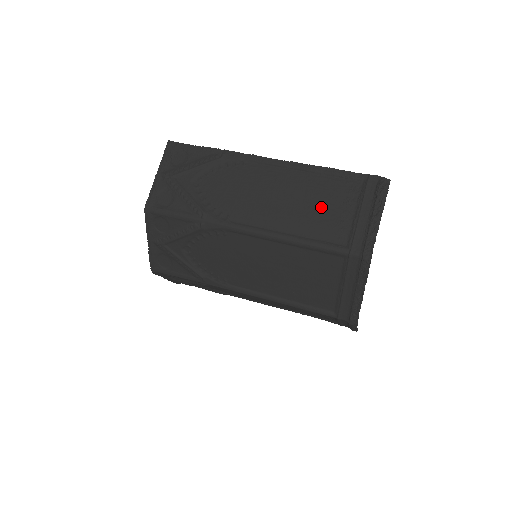
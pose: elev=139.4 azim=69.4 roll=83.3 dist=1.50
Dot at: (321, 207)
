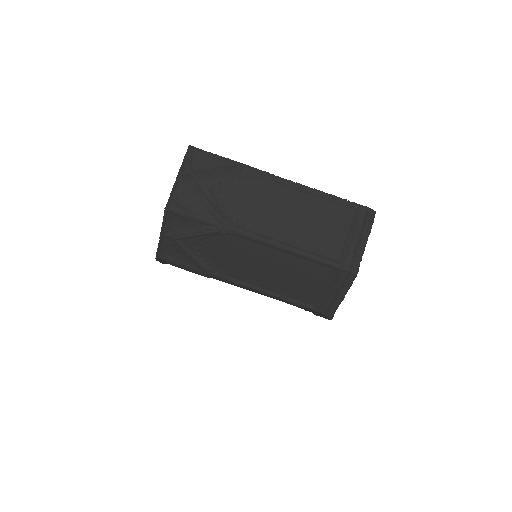
Dot at: (321, 226)
